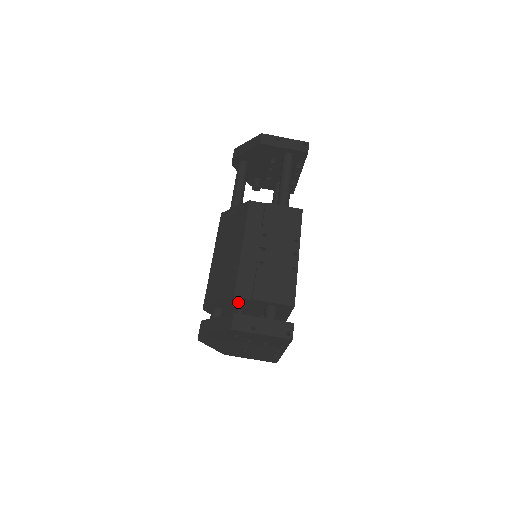
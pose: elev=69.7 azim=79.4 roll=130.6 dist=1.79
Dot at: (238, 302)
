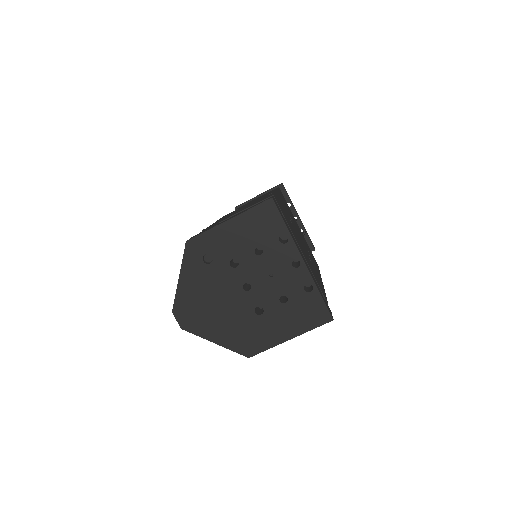
Dot at: occluded
